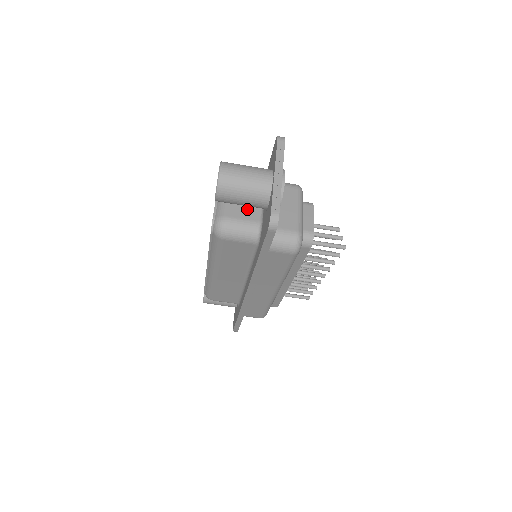
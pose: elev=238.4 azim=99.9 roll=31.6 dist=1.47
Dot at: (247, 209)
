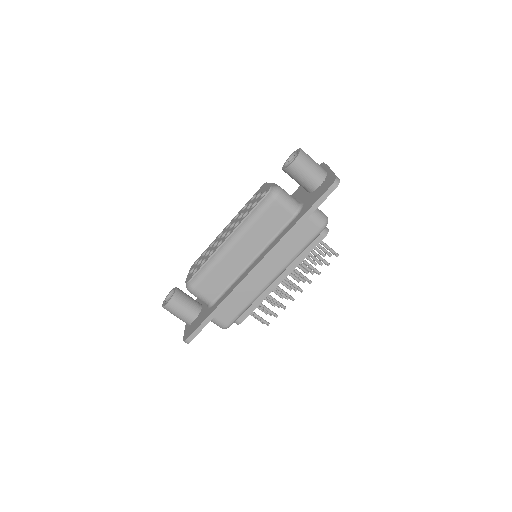
Dot at: occluded
